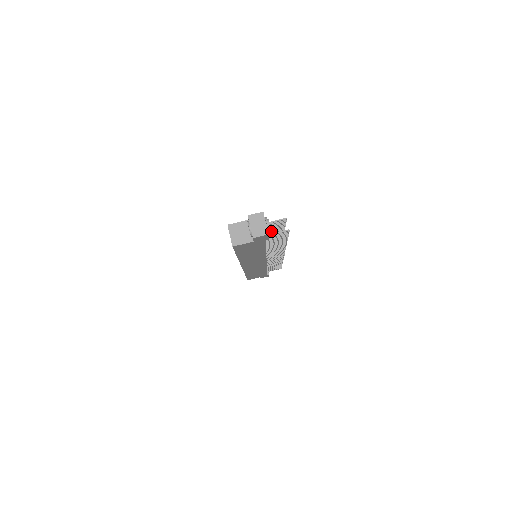
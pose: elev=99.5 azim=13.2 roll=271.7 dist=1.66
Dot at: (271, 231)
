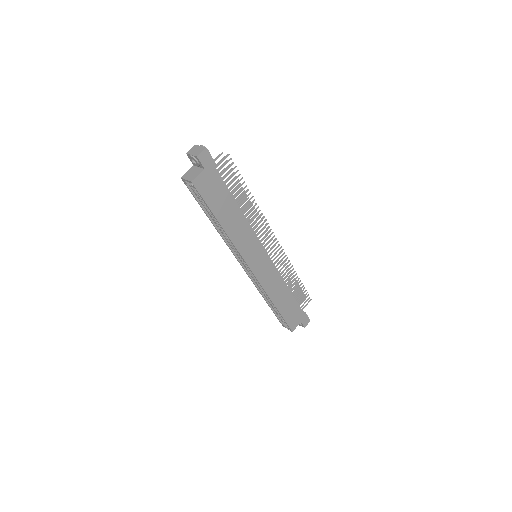
Dot at: (230, 188)
